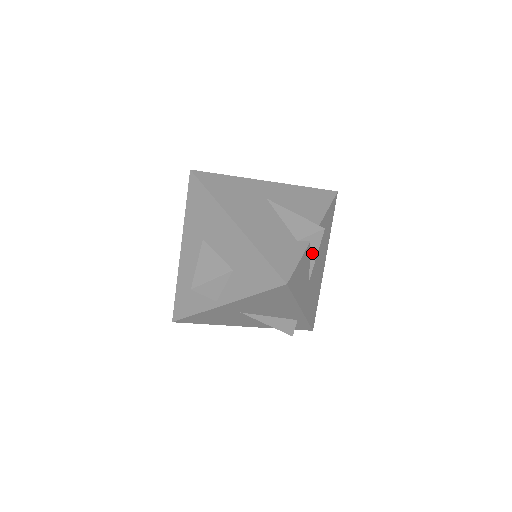
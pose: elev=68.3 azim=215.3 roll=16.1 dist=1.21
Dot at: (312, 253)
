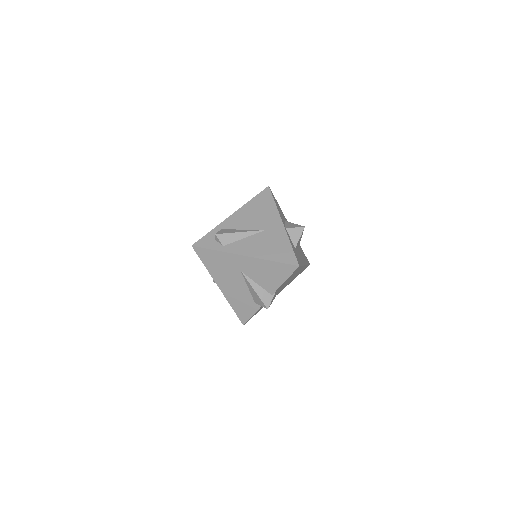
Dot at: occluded
